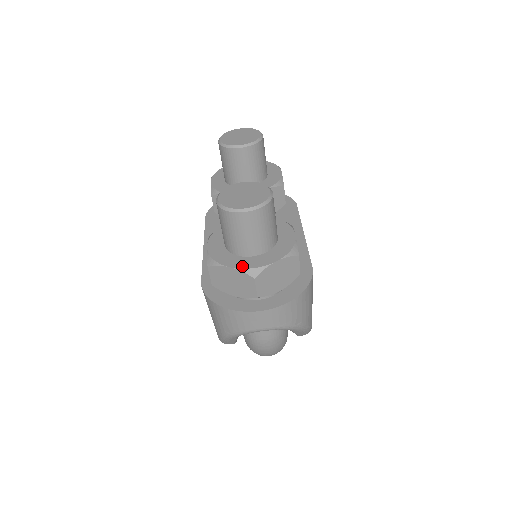
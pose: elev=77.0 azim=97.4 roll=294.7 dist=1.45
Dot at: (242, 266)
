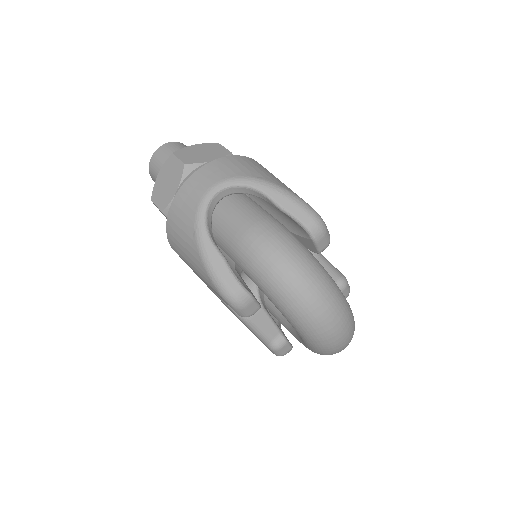
Dot at: occluded
